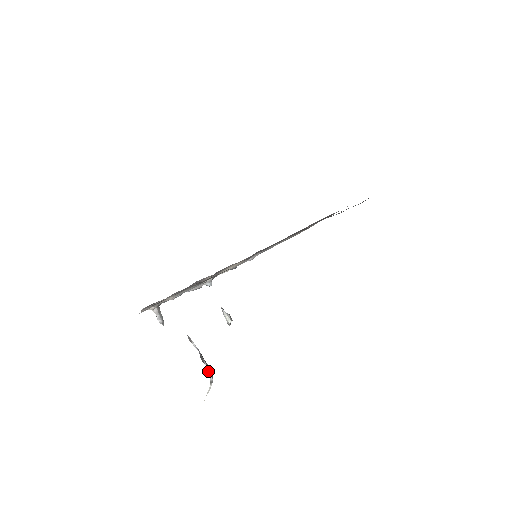
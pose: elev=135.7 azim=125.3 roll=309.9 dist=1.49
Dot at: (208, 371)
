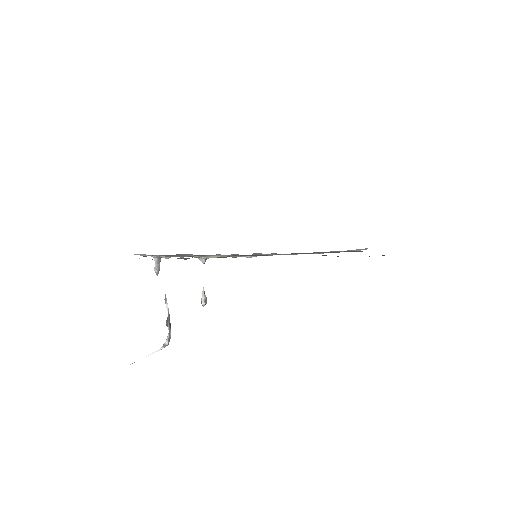
Dot at: (168, 335)
